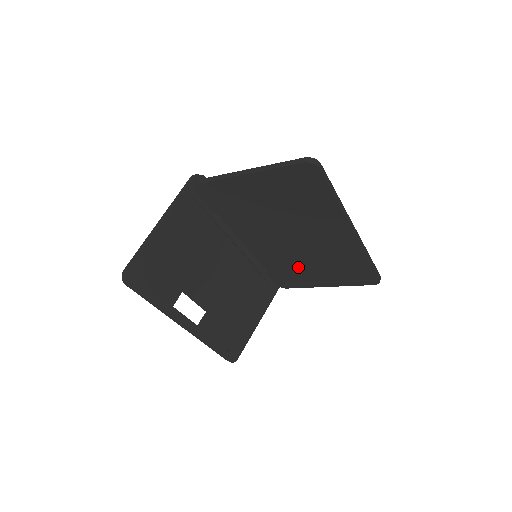
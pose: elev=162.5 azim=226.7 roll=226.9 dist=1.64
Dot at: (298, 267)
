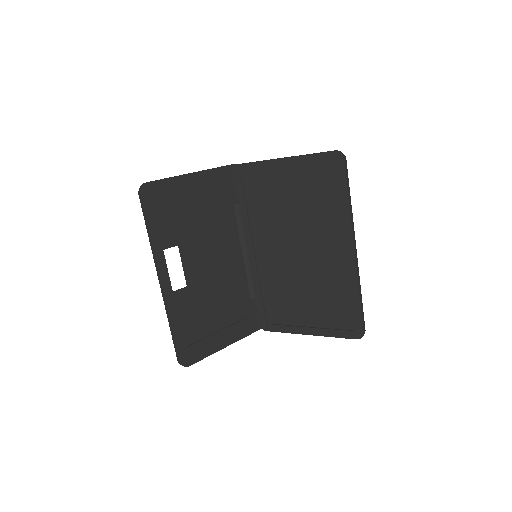
Dot at: (288, 296)
